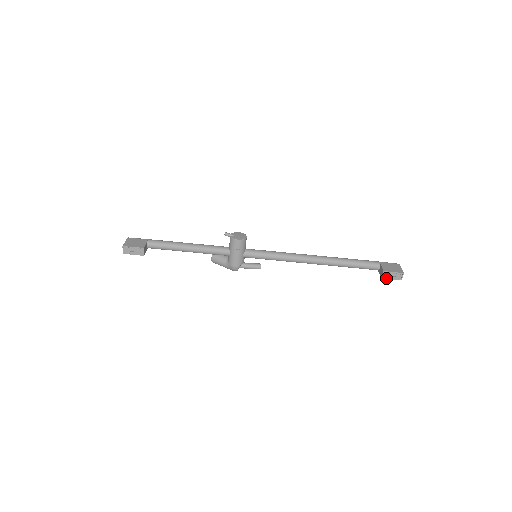
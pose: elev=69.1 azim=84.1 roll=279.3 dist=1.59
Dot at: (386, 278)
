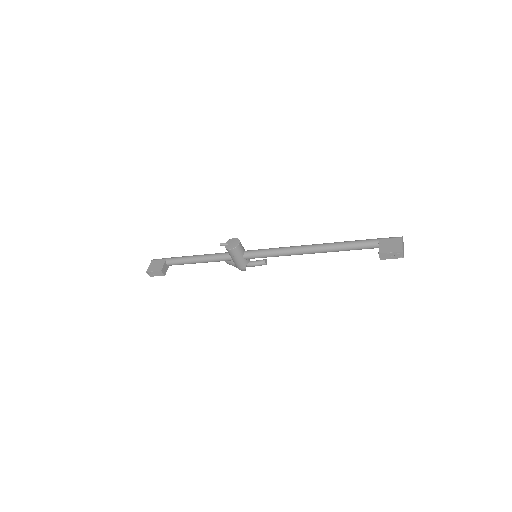
Dot at: (385, 259)
